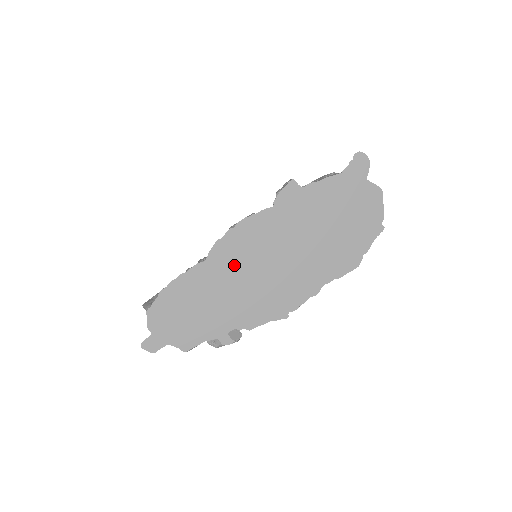
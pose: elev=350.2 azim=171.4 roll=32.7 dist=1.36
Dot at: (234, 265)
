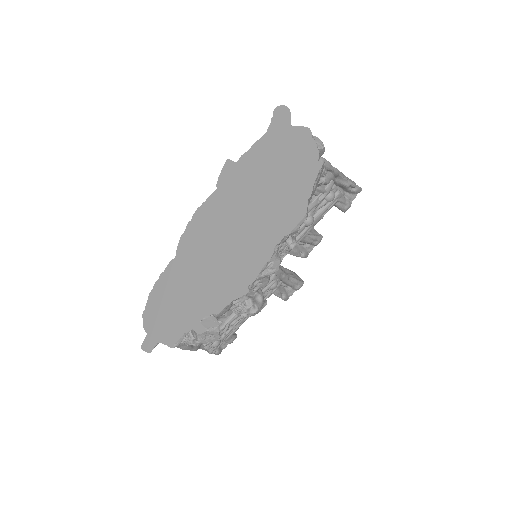
Dot at: (196, 253)
